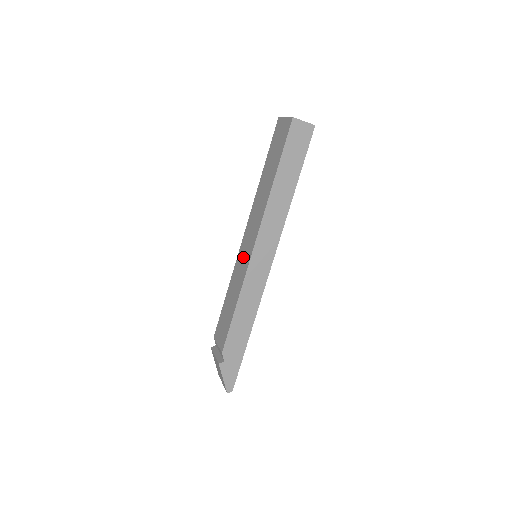
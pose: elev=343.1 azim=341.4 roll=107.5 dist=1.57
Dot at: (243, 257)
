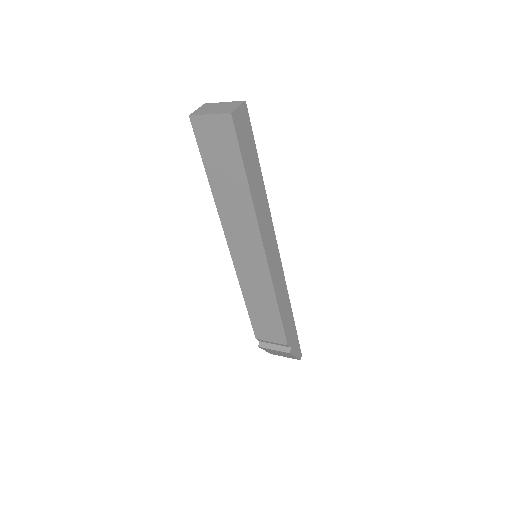
Dot at: (250, 268)
